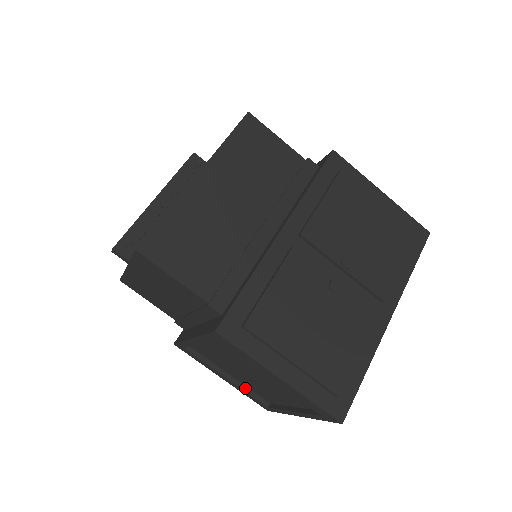
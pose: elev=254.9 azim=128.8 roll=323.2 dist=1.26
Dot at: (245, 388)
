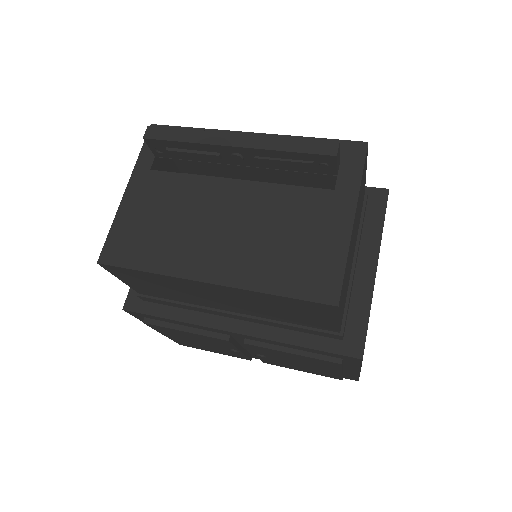
Dot at: occluded
